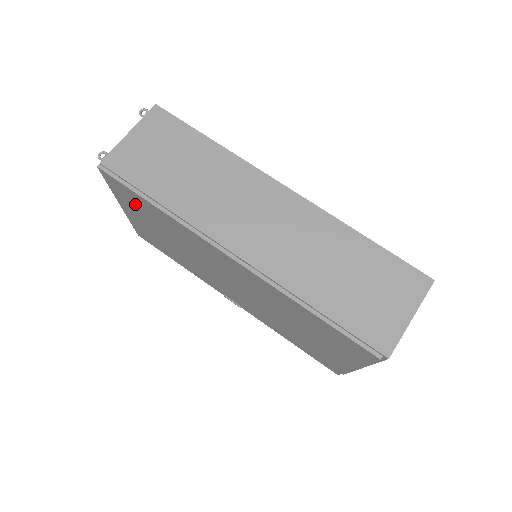
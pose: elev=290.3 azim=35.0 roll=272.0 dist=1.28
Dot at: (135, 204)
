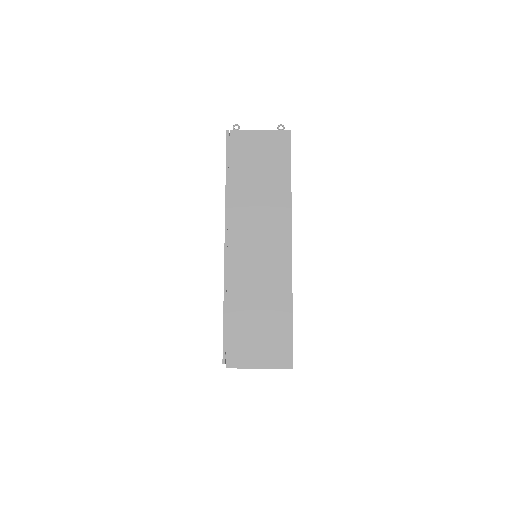
Dot at: occluded
